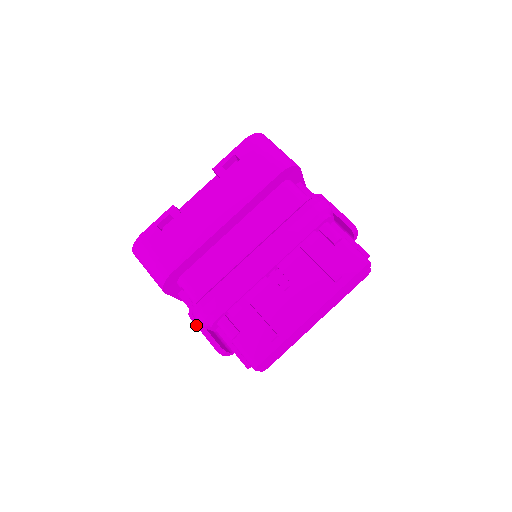
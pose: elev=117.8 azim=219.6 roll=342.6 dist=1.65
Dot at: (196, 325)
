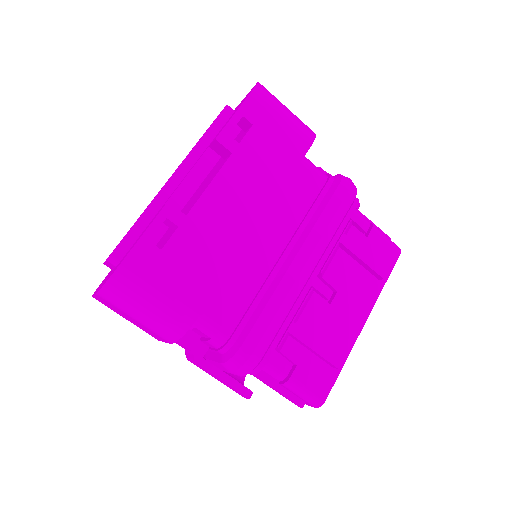
Dot at: (211, 373)
